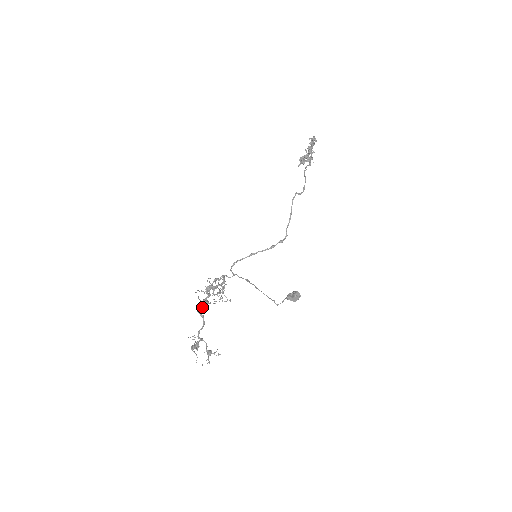
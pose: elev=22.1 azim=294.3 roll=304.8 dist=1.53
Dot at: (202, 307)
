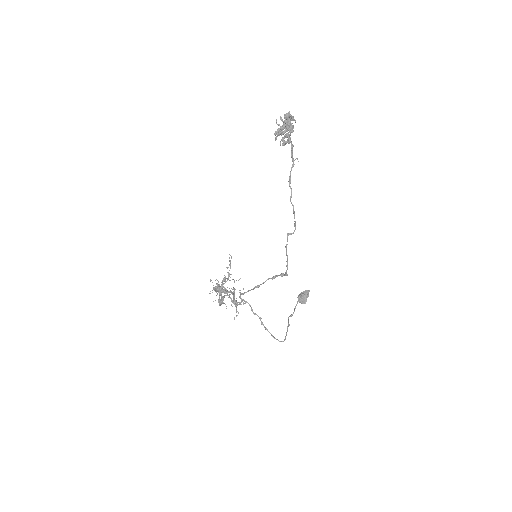
Dot at: occluded
